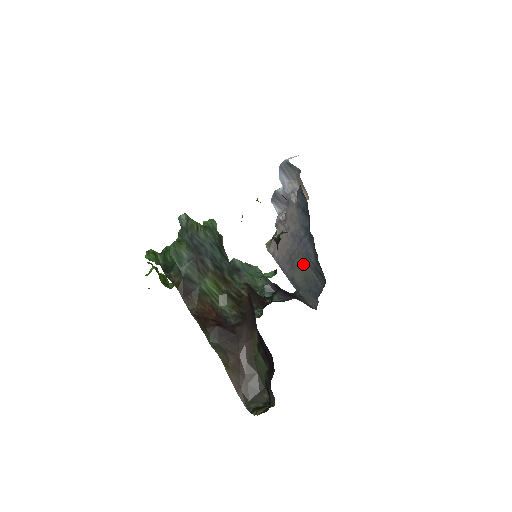
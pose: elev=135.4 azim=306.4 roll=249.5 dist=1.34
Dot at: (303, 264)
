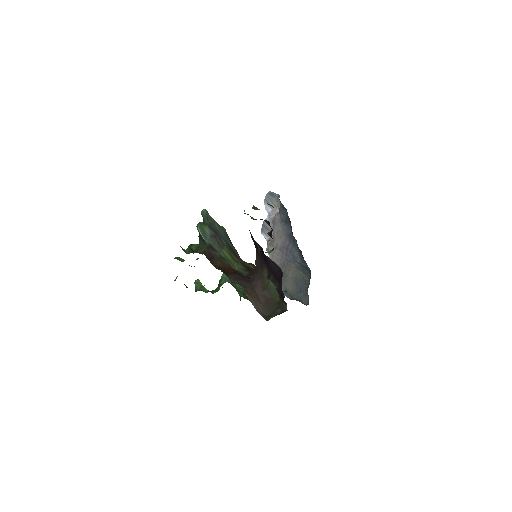
Dot at: (292, 270)
